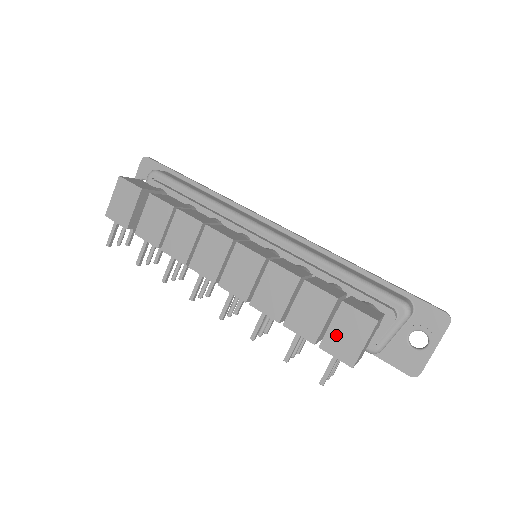
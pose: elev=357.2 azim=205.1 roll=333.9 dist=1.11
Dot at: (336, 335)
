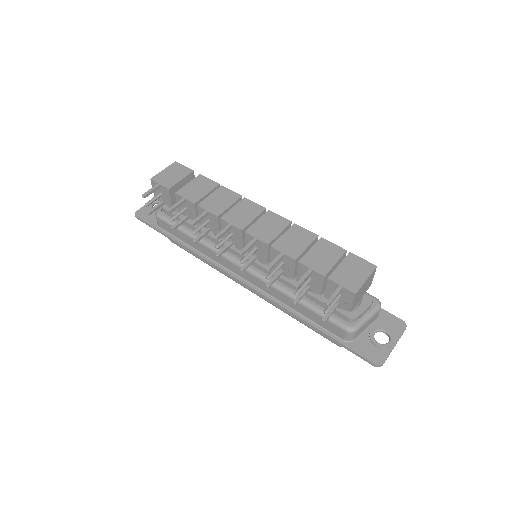
Dot at: (343, 272)
